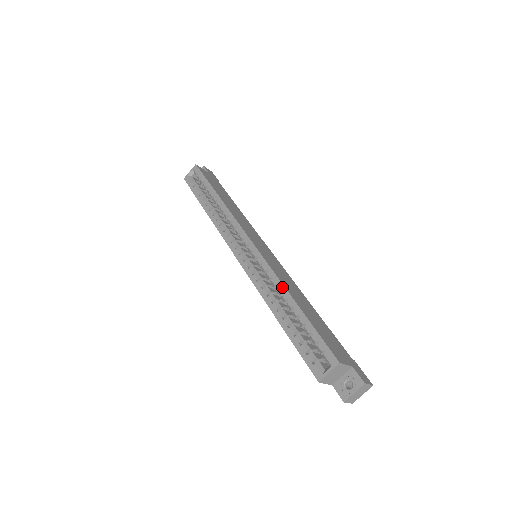
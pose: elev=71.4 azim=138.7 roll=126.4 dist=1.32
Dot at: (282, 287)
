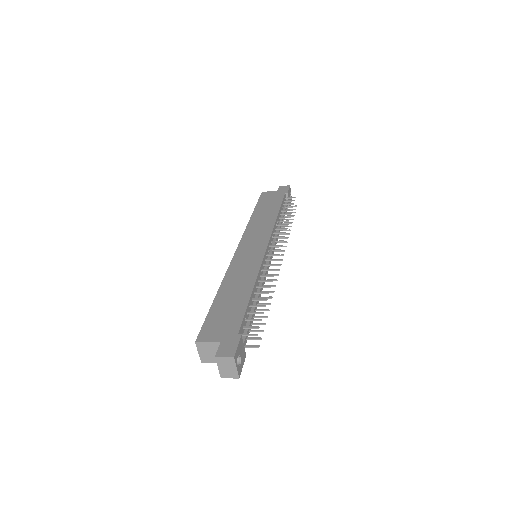
Dot at: (222, 283)
